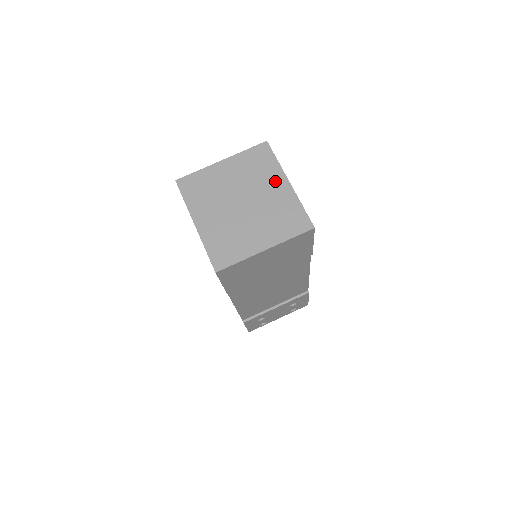
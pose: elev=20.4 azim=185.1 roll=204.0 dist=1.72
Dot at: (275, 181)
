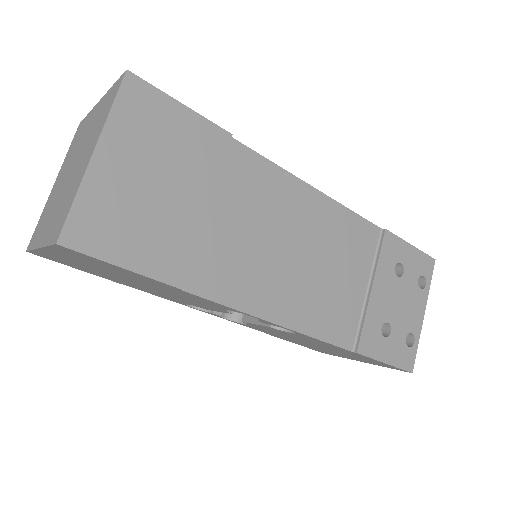
Dot at: (89, 121)
